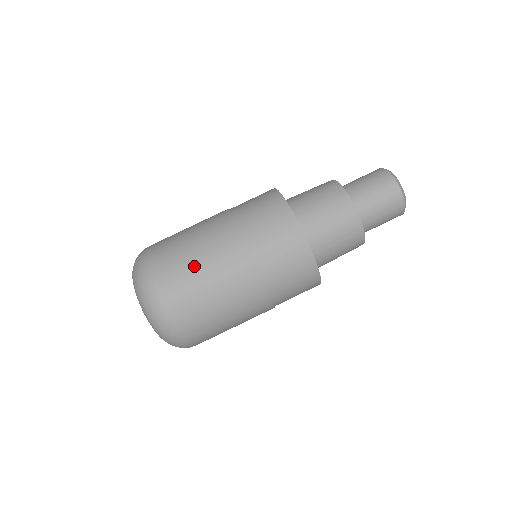
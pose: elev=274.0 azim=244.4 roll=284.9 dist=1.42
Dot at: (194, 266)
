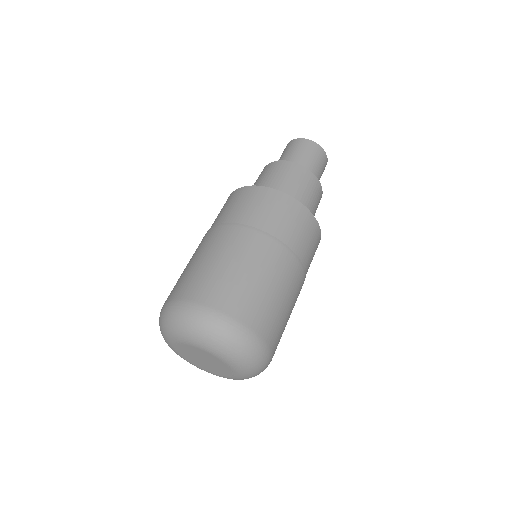
Dot at: (212, 266)
